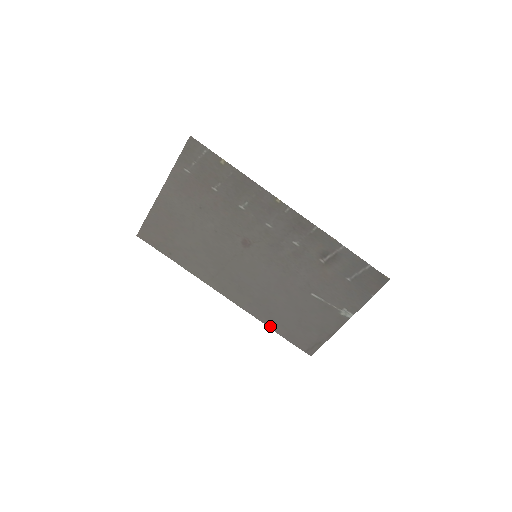
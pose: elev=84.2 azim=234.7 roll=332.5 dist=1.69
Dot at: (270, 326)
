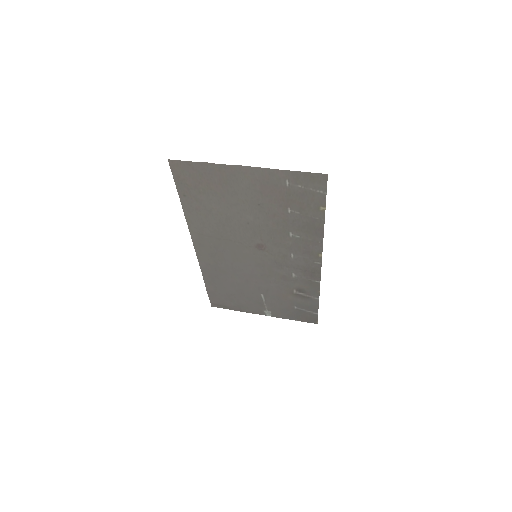
Dot at: (206, 280)
